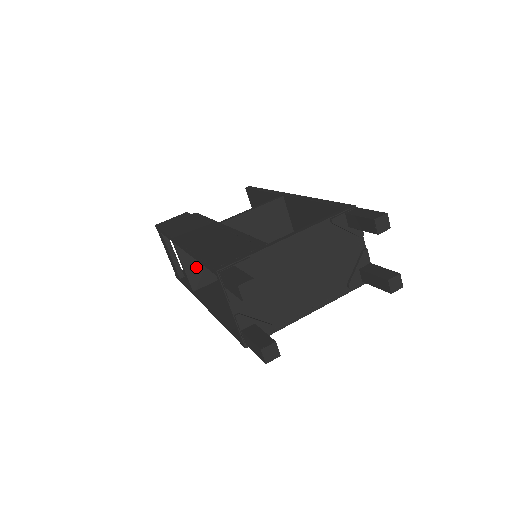
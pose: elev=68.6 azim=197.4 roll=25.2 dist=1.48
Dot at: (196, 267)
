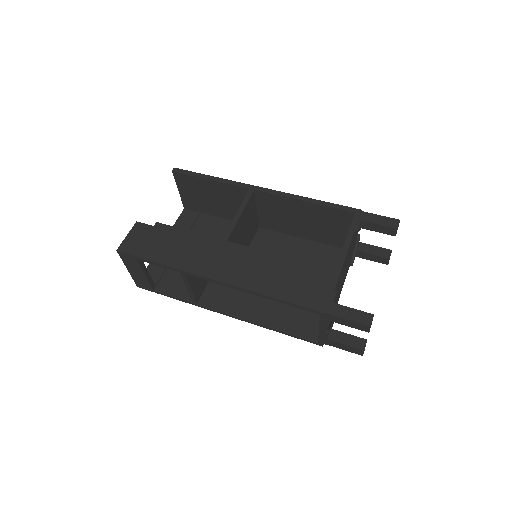
Dot at: (198, 283)
